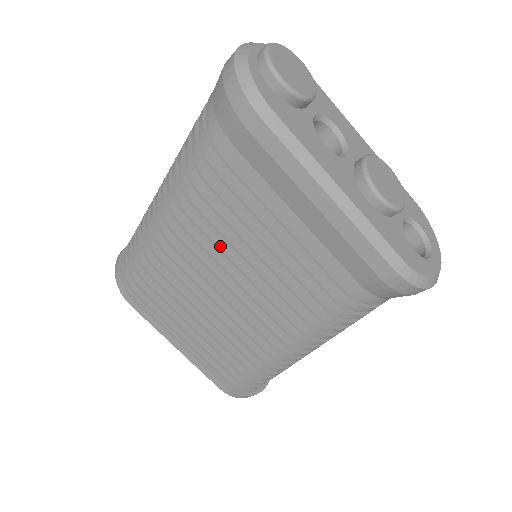
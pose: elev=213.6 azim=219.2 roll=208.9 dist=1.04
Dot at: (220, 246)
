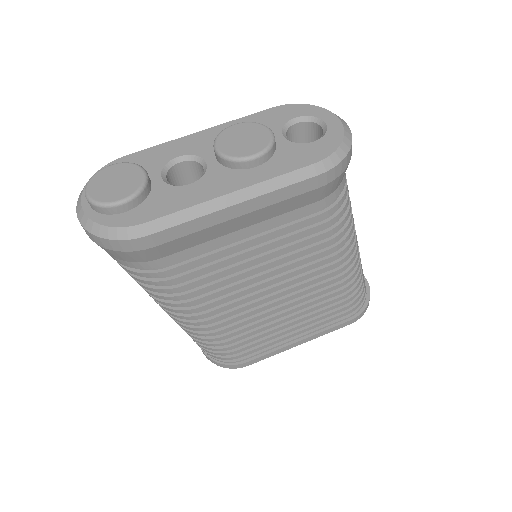
Dot at: (234, 290)
